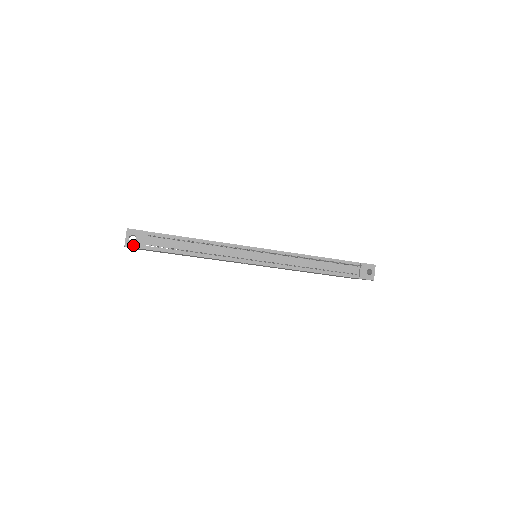
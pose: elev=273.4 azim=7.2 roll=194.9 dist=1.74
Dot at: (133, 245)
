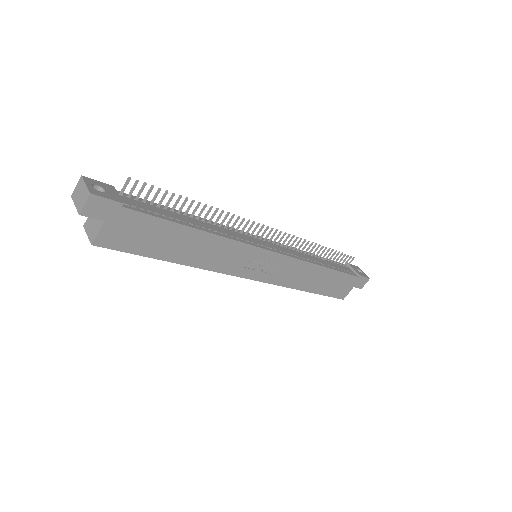
Dot at: (104, 195)
